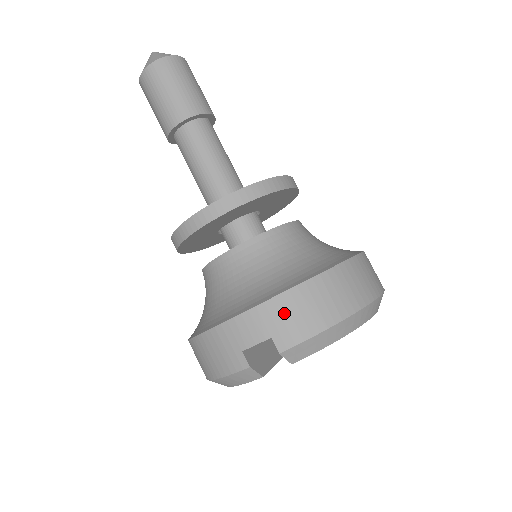
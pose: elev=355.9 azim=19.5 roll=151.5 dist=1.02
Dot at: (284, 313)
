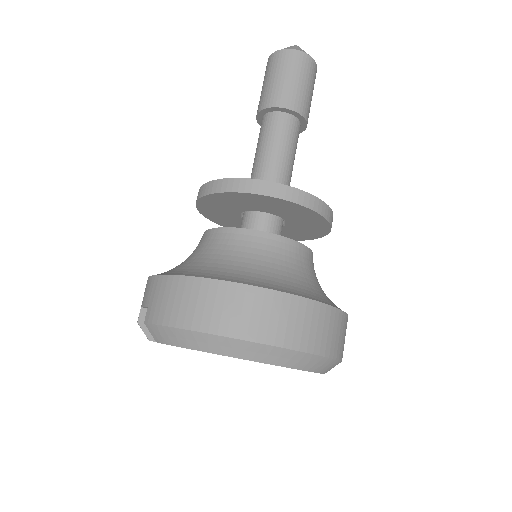
Dot at: (161, 292)
